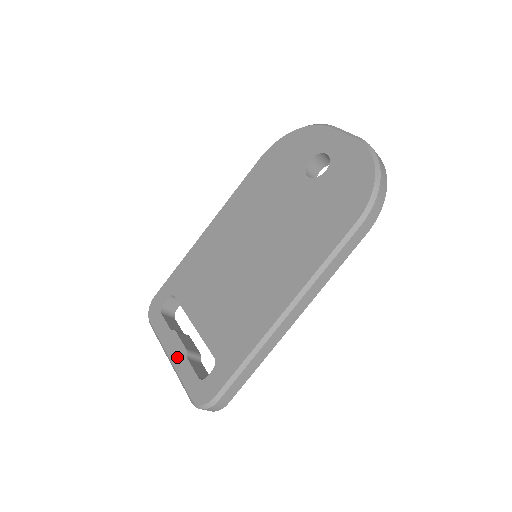
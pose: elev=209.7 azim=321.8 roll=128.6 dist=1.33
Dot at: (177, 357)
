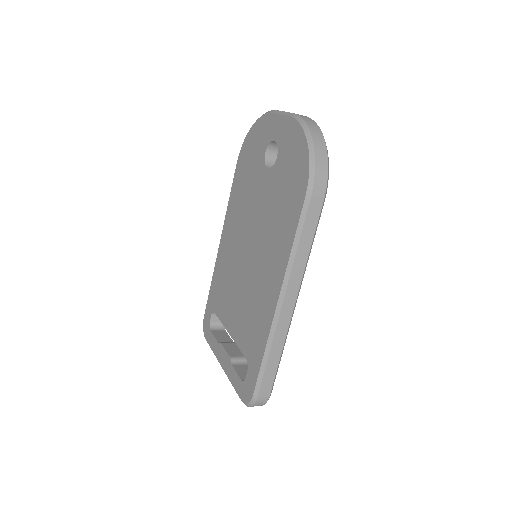
Dot at: (226, 366)
